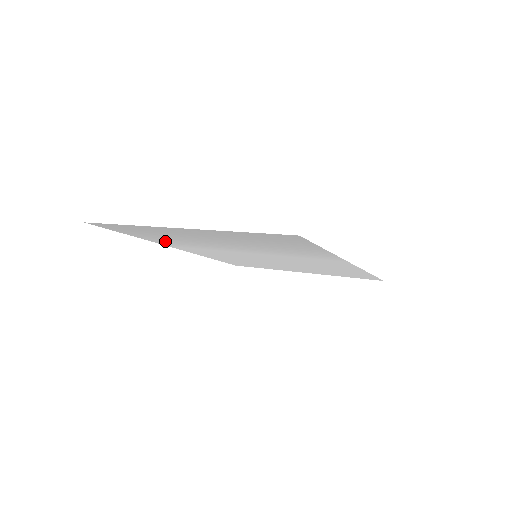
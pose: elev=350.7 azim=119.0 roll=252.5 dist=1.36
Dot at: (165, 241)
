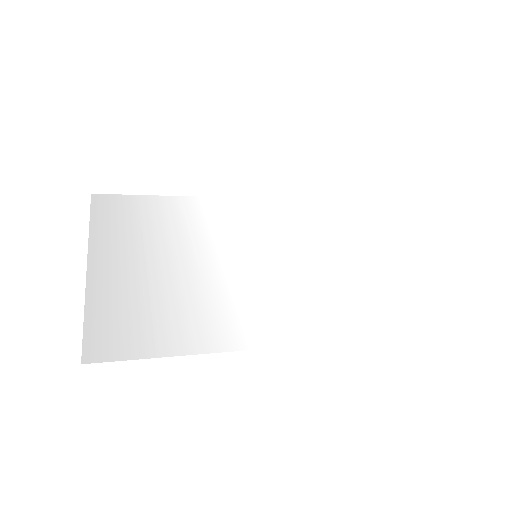
Dot at: (180, 209)
